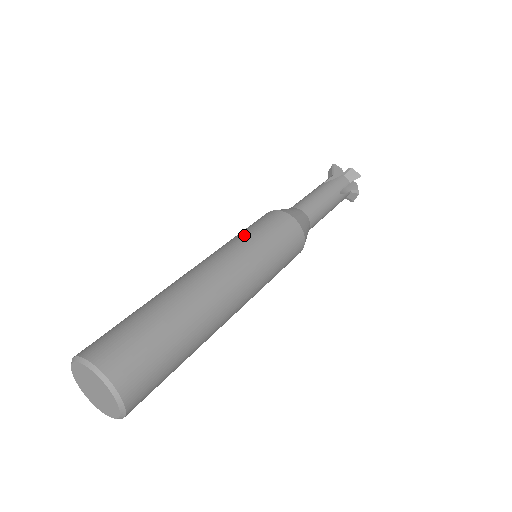
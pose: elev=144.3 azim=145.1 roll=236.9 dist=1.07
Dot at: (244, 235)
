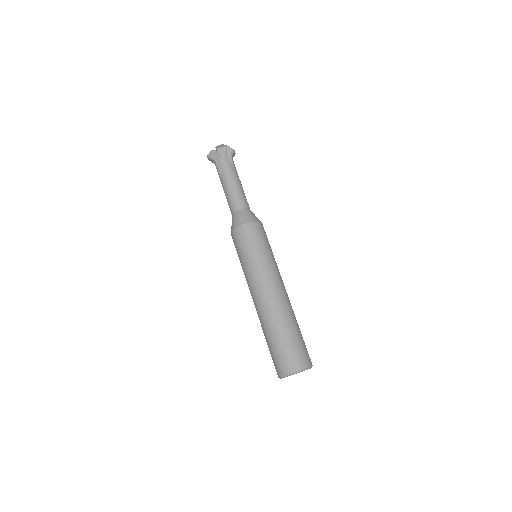
Dot at: (270, 254)
